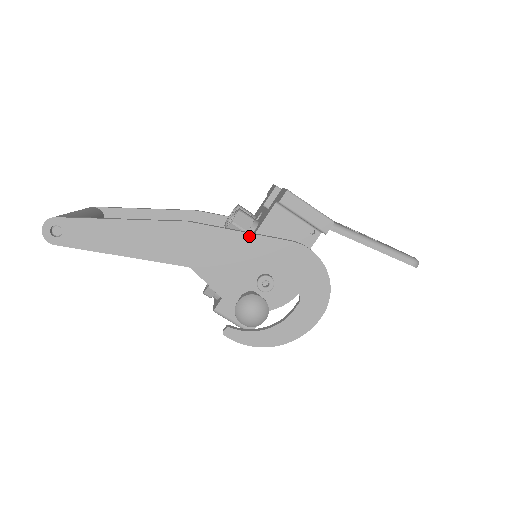
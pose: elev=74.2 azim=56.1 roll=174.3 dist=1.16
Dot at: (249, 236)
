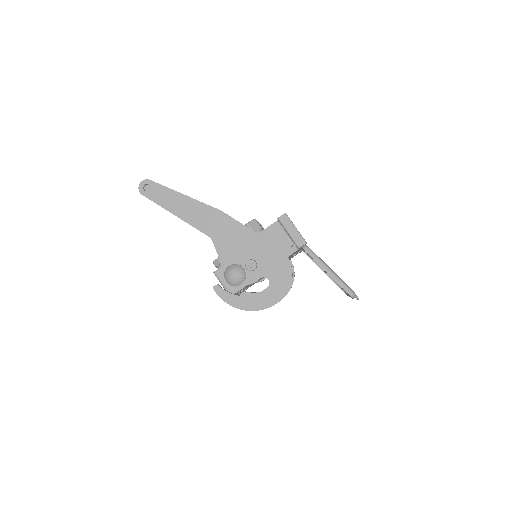
Dot at: (253, 233)
